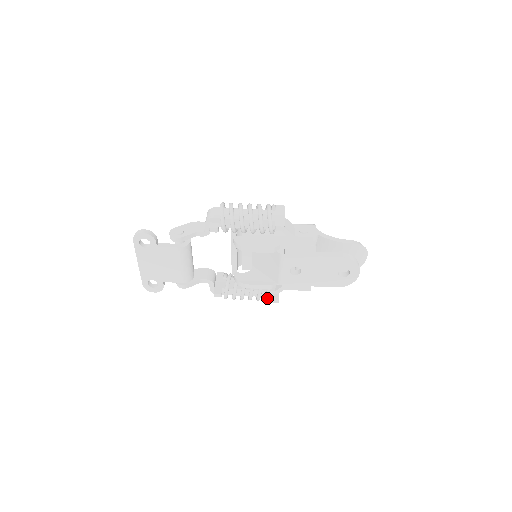
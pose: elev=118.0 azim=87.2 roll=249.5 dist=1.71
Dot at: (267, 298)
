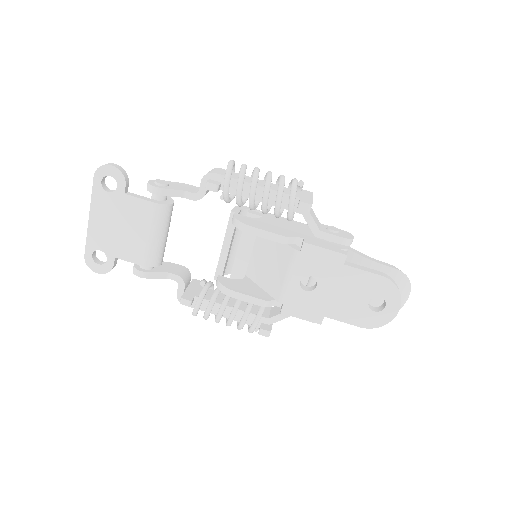
Dot at: (254, 326)
